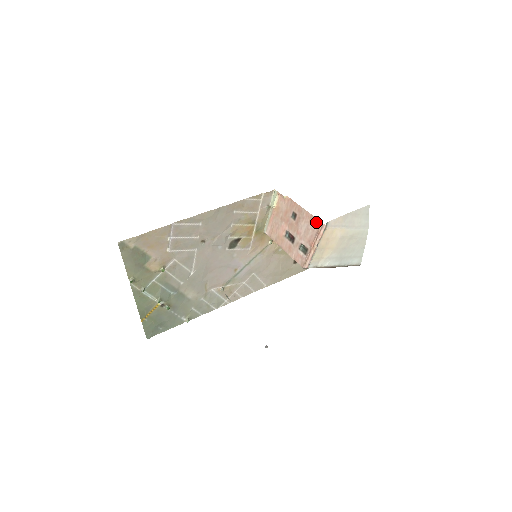
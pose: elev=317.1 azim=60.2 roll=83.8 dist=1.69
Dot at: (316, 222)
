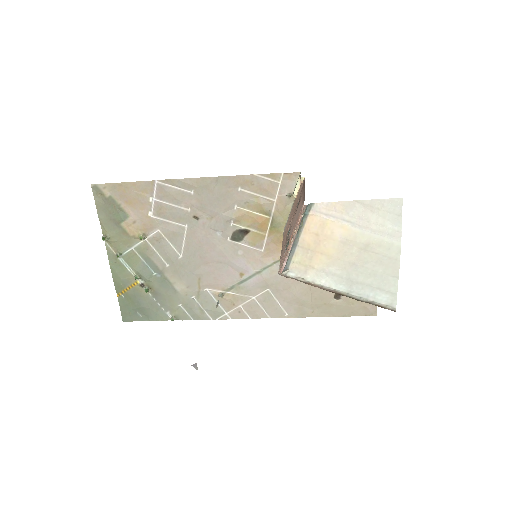
Dot at: (302, 203)
